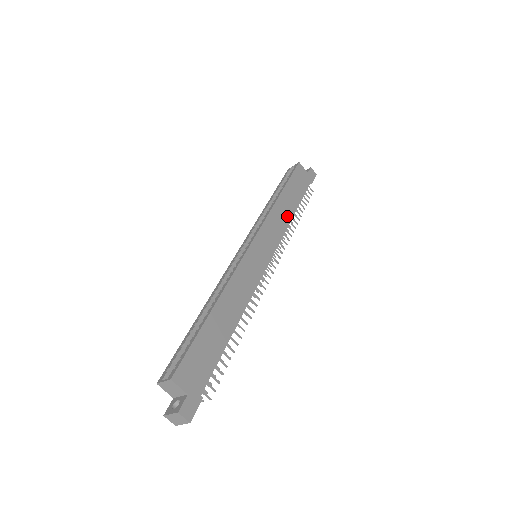
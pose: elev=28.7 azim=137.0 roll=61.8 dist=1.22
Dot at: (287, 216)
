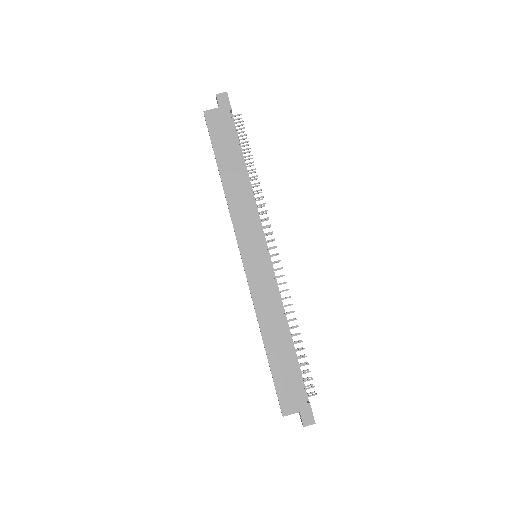
Dot at: (243, 189)
